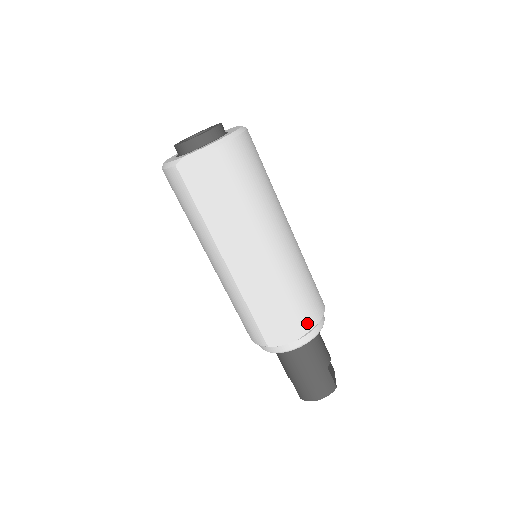
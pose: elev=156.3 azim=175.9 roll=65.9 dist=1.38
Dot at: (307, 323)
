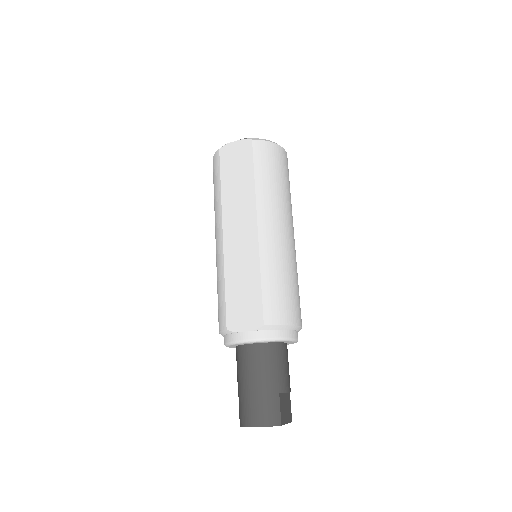
Dot at: (270, 316)
